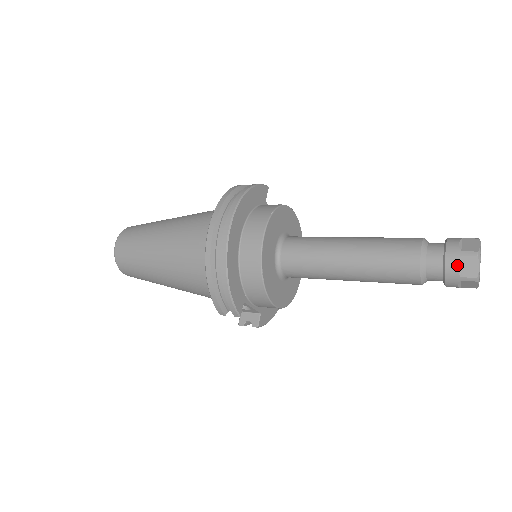
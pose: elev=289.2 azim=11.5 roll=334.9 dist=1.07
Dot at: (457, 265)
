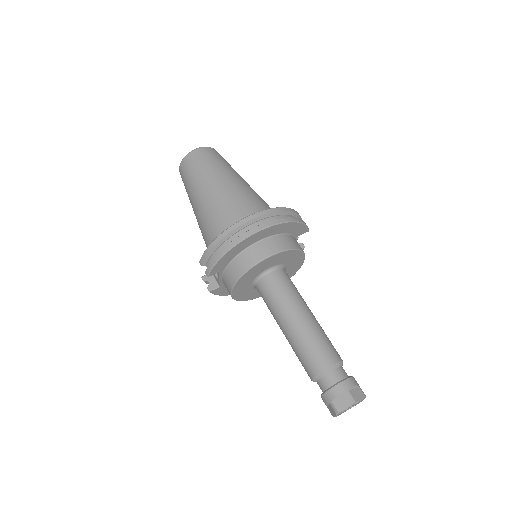
Dot at: (338, 394)
